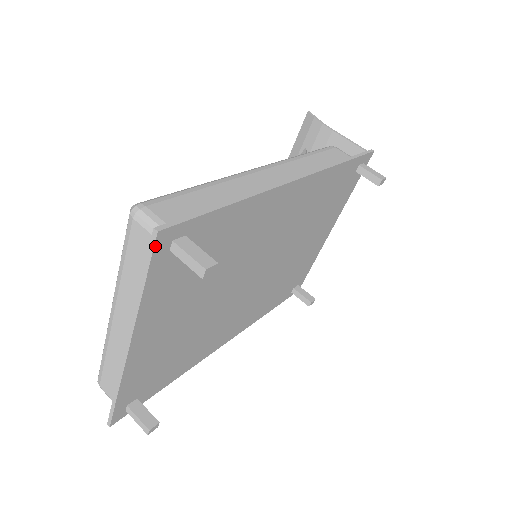
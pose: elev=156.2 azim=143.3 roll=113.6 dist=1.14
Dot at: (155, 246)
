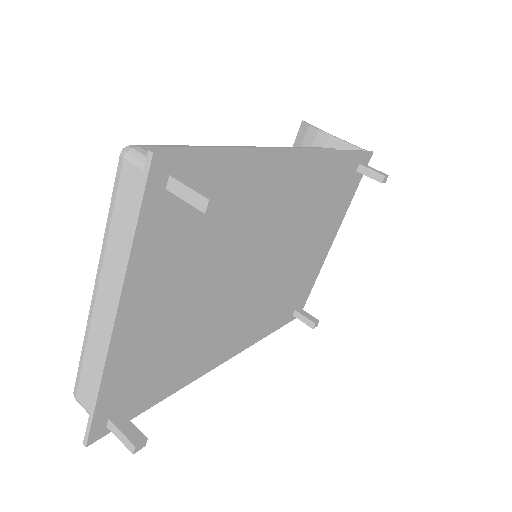
Dot at: (149, 174)
